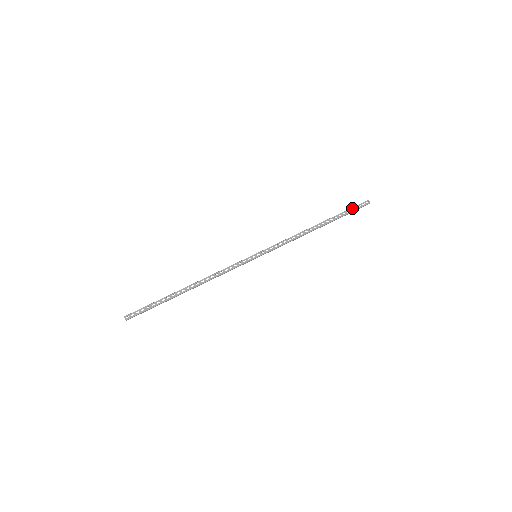
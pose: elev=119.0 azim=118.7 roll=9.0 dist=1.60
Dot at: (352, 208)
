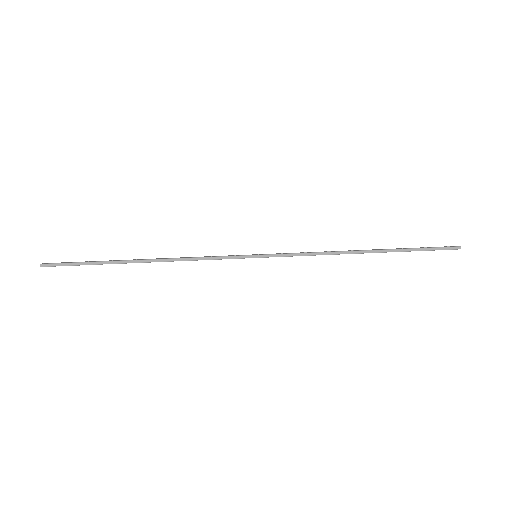
Dot at: (427, 247)
